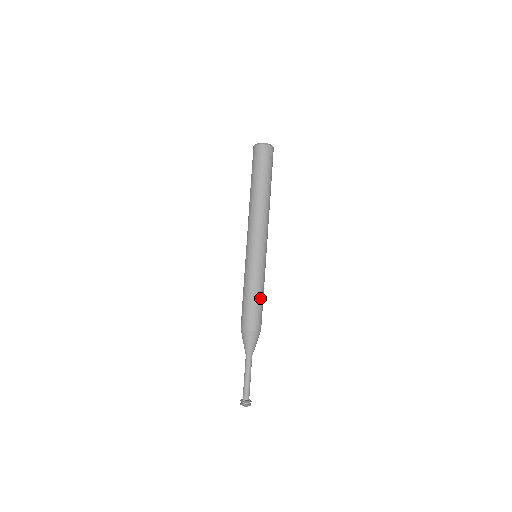
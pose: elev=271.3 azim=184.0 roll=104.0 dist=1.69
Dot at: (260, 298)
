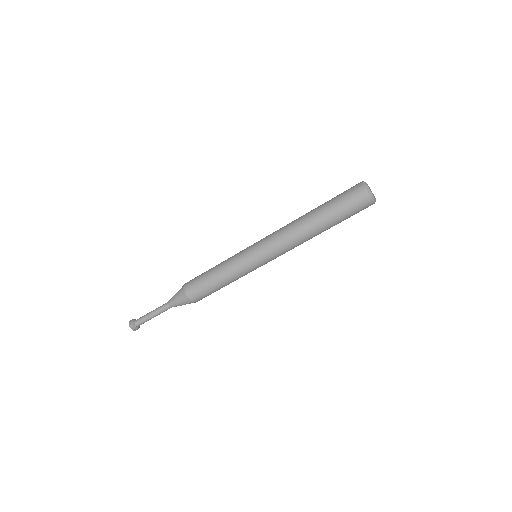
Dot at: occluded
